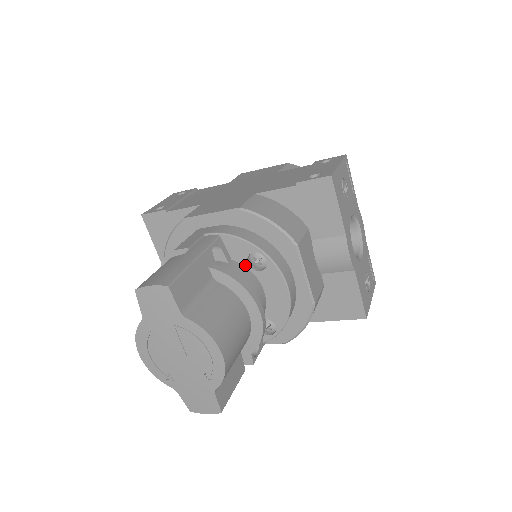
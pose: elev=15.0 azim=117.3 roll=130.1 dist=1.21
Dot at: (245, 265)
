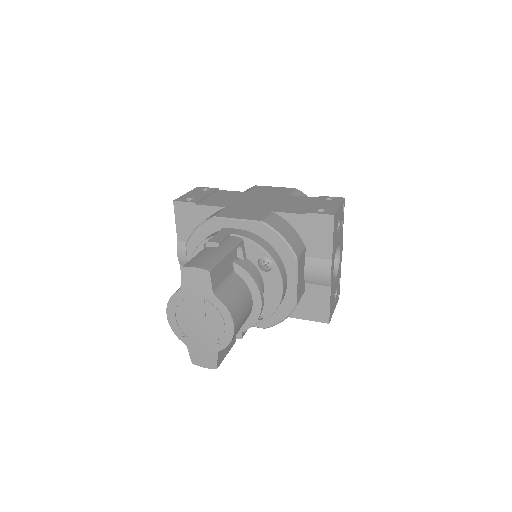
Dot at: (255, 265)
